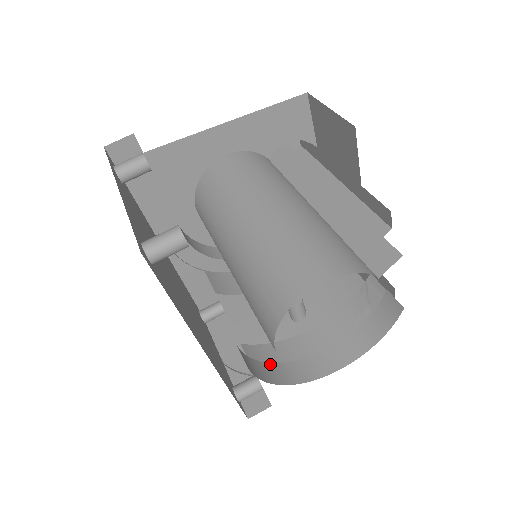
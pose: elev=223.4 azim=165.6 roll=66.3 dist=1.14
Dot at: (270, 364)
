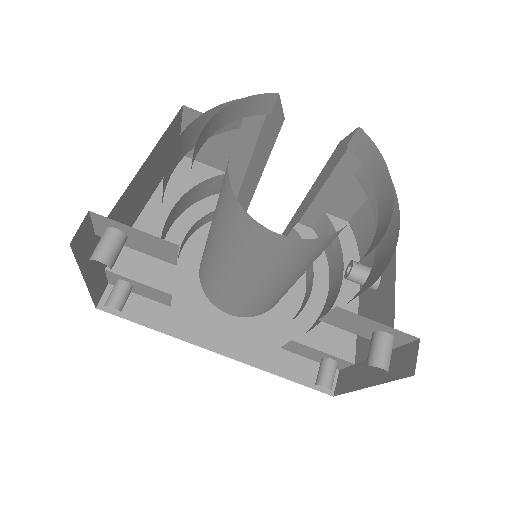
Dot at: occluded
